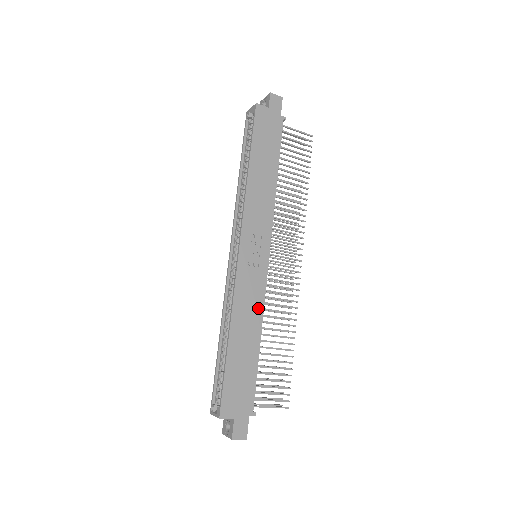
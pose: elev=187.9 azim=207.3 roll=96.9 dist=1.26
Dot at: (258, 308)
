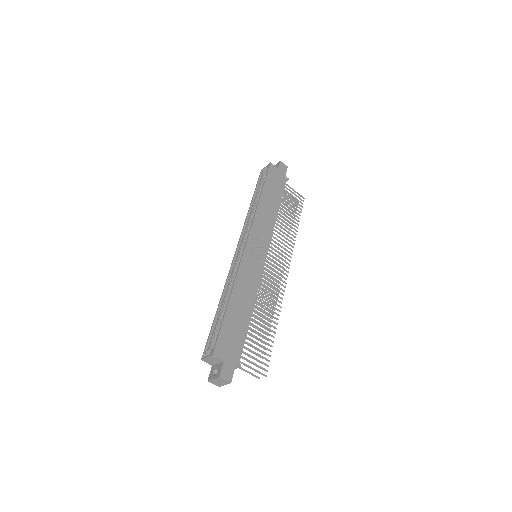
Dot at: (254, 287)
